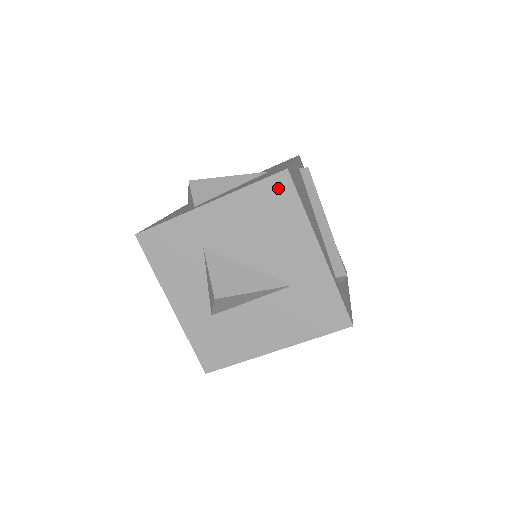
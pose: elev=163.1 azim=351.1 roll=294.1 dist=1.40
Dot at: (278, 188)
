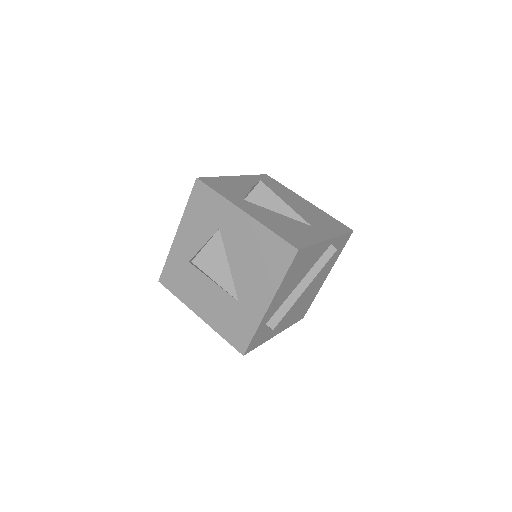
Dot at: (284, 252)
